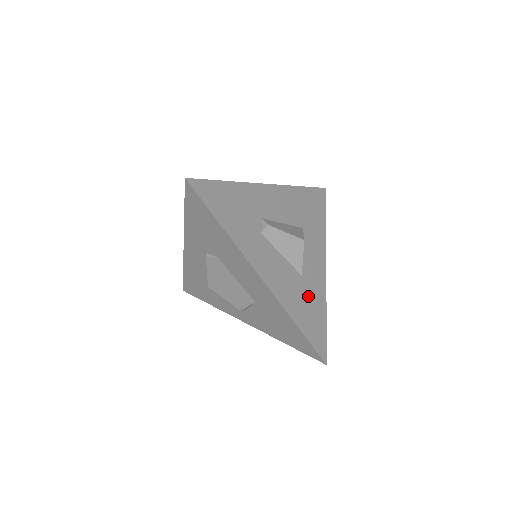
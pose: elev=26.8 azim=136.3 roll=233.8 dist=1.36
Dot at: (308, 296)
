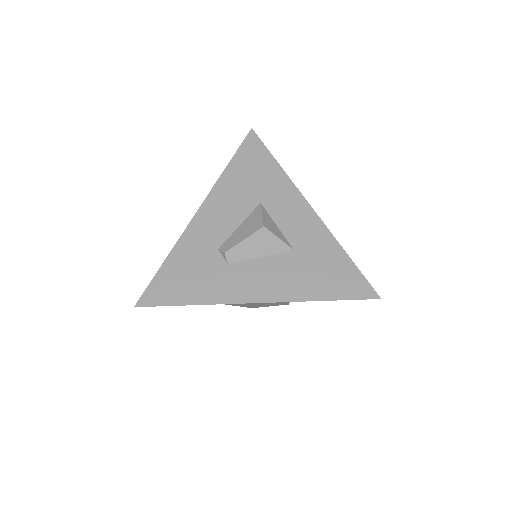
Dot at: (314, 260)
